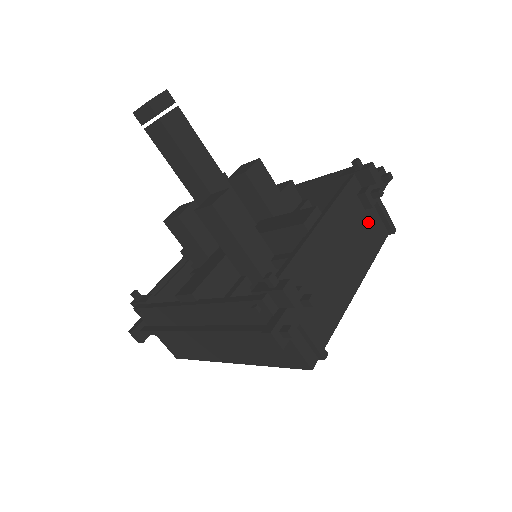
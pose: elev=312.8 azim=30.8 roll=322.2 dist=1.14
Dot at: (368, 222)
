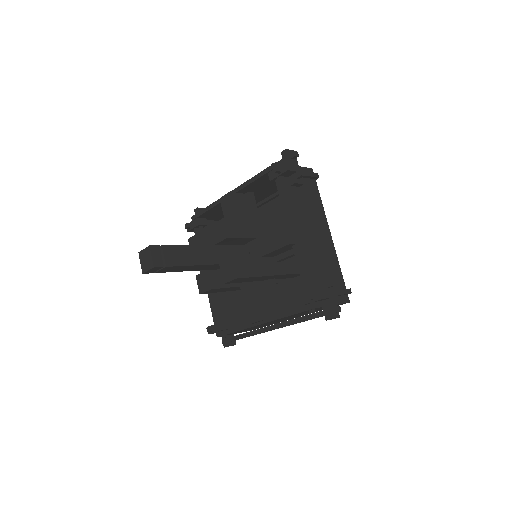
Dot at: (305, 191)
